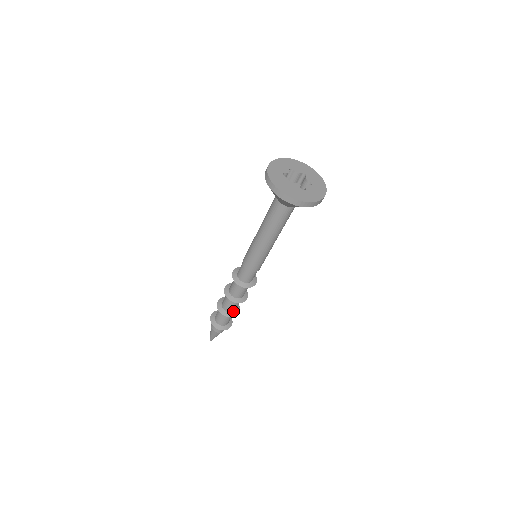
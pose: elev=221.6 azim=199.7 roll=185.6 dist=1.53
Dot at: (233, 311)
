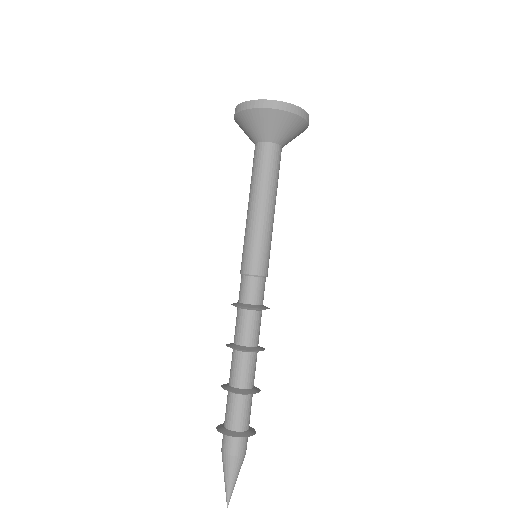
Dot at: (238, 386)
